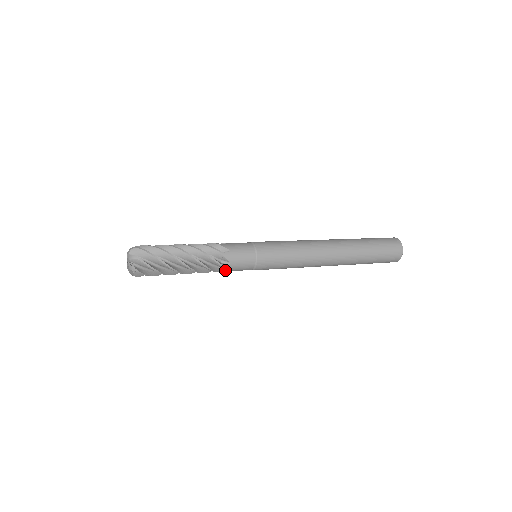
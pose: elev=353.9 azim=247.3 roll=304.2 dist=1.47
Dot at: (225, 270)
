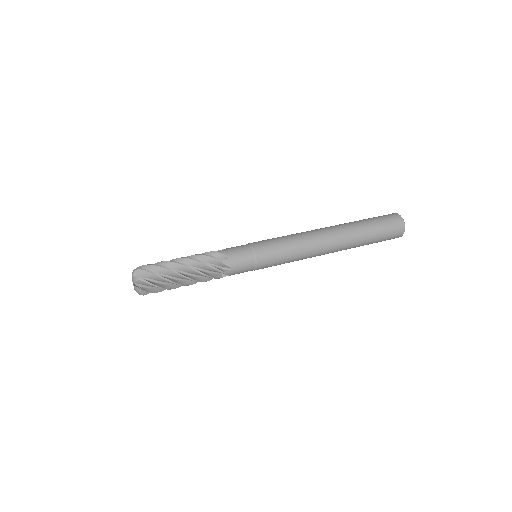
Dot at: occluded
